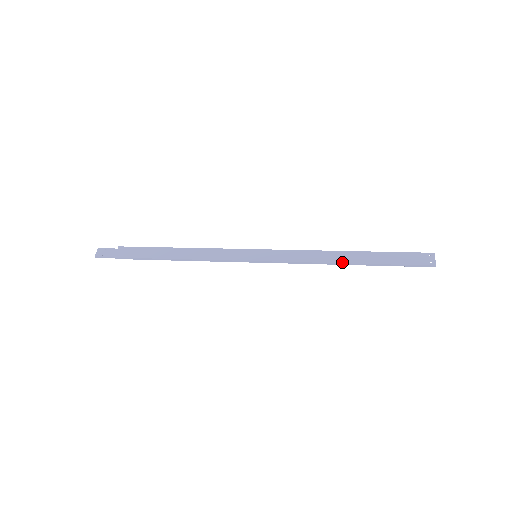
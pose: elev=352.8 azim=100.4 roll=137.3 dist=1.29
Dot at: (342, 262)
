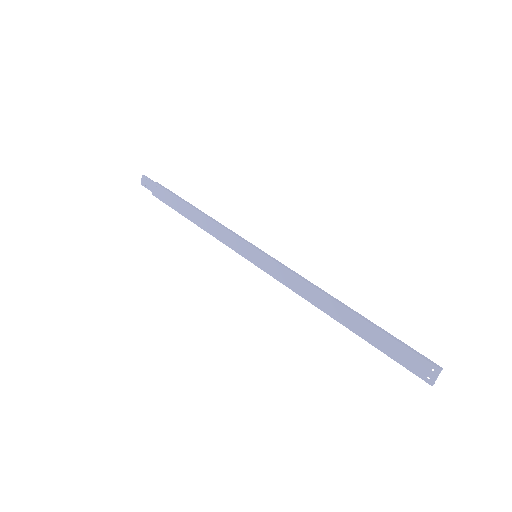
Dot at: (330, 315)
